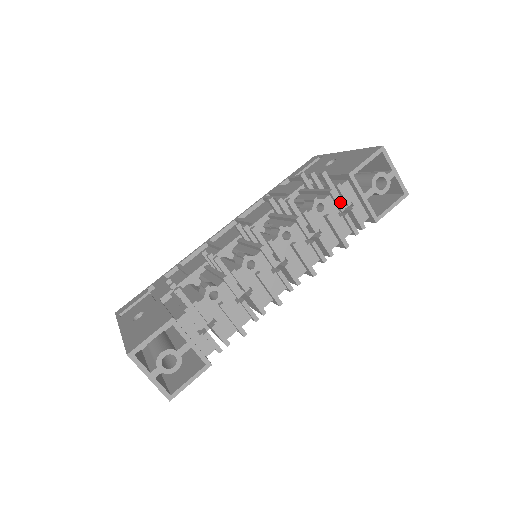
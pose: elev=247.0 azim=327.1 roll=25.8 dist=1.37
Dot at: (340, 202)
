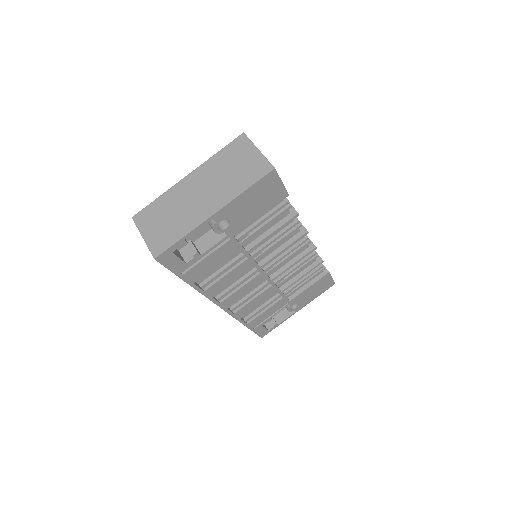
Dot at: occluded
